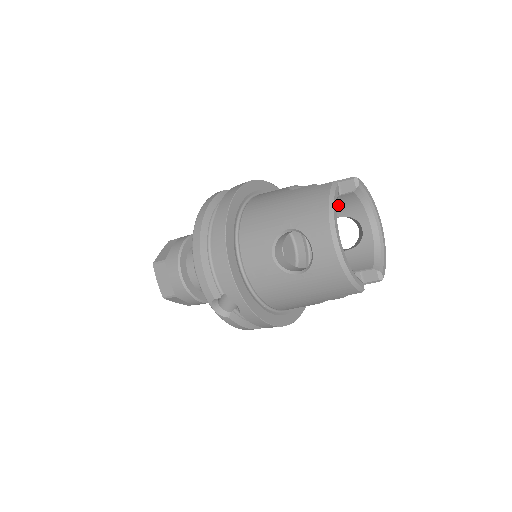
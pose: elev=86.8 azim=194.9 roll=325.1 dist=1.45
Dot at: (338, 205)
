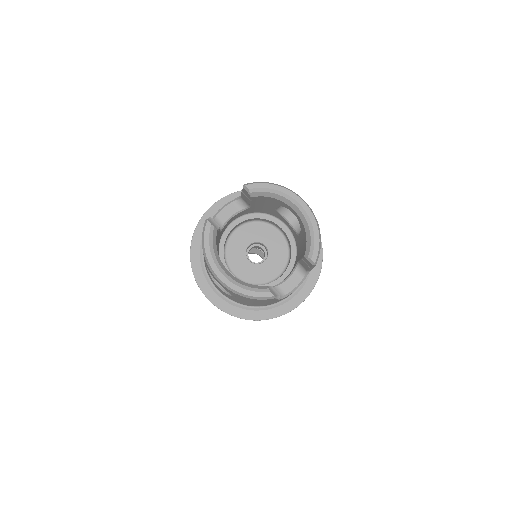
Dot at: (264, 202)
